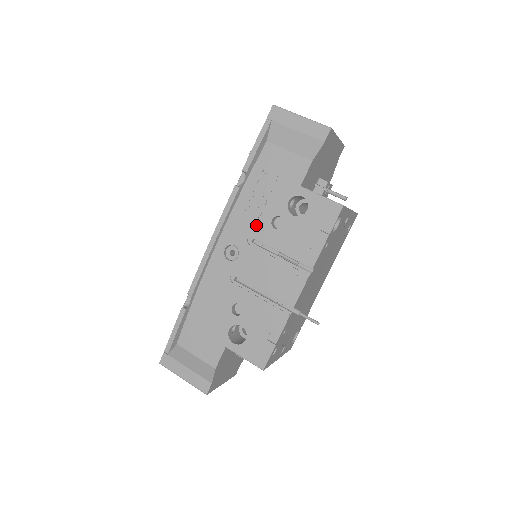
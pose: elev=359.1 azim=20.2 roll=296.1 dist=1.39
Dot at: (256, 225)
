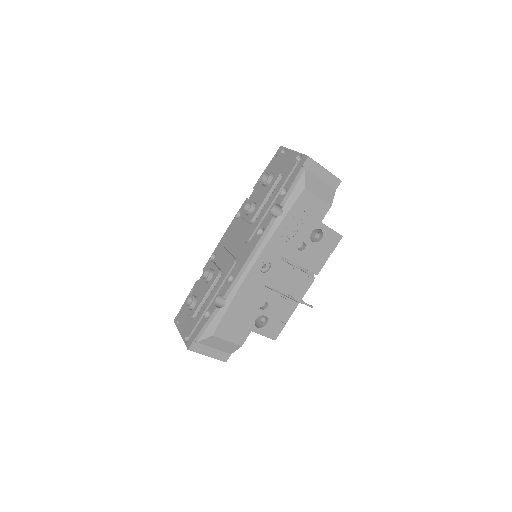
Dot at: (287, 248)
